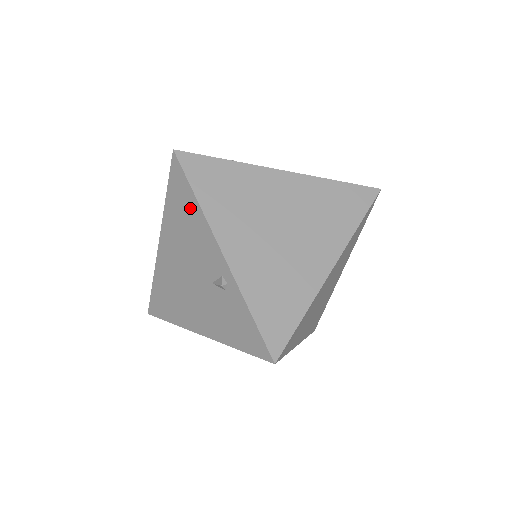
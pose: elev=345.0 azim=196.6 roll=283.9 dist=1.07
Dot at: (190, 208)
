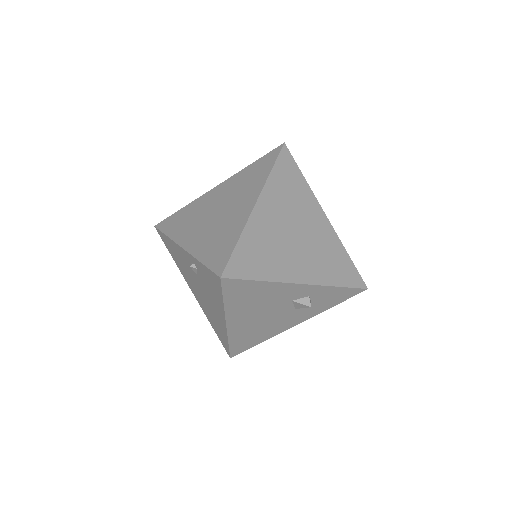
Dot at: (171, 246)
